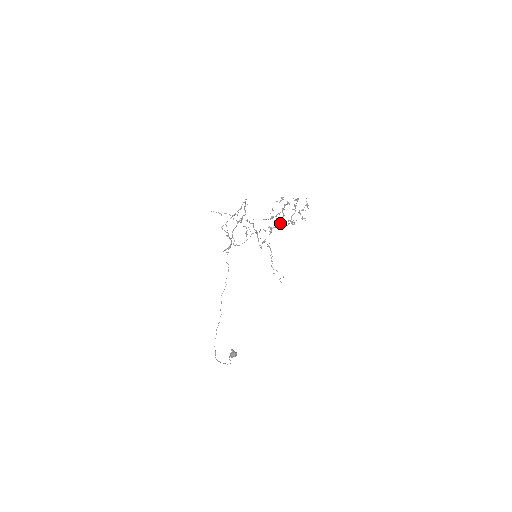
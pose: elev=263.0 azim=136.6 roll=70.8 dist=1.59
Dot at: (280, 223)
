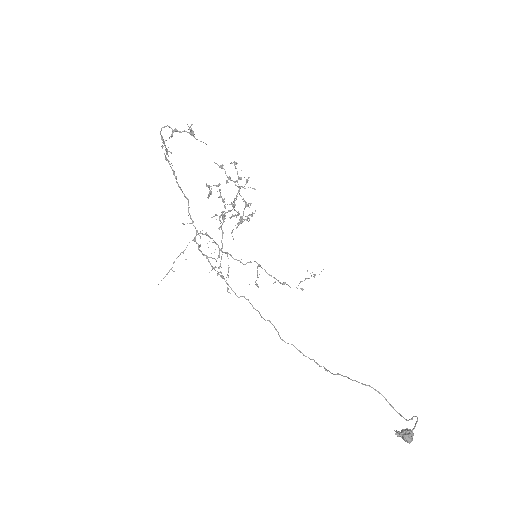
Dot at: (238, 223)
